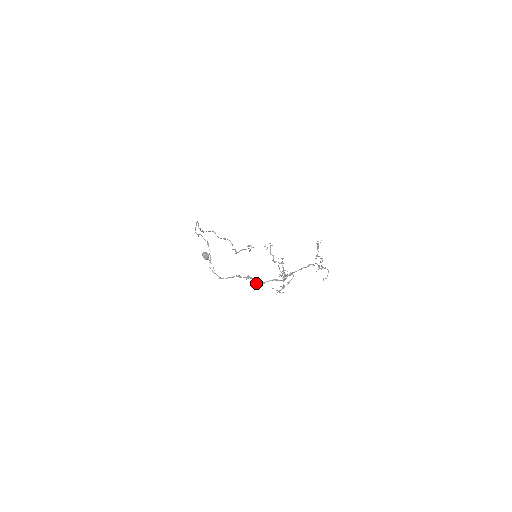
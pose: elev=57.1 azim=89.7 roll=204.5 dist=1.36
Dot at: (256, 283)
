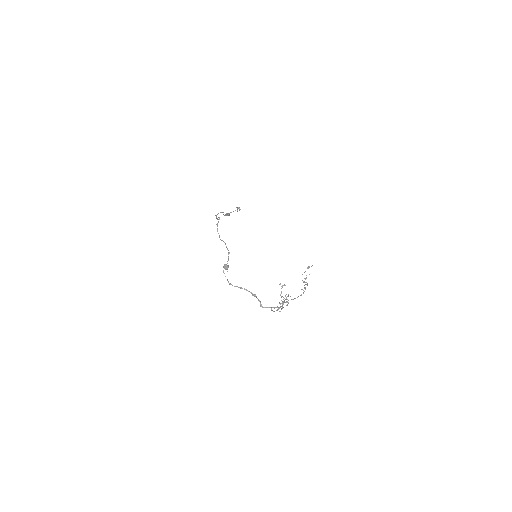
Dot at: (260, 305)
